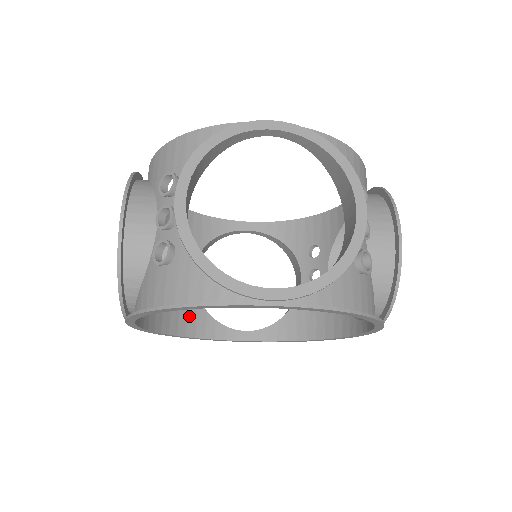
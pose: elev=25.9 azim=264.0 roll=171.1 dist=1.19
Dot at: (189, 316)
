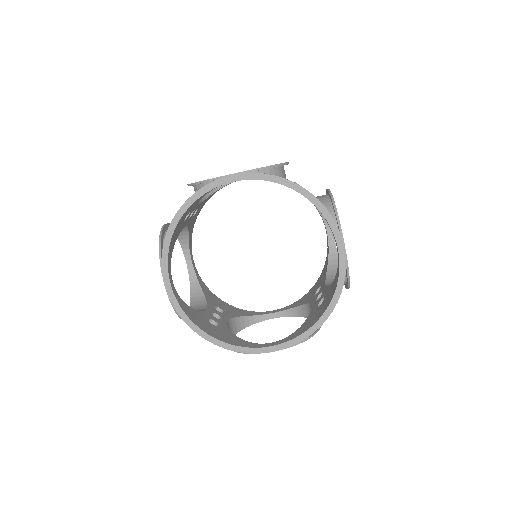
Dot at: (220, 333)
